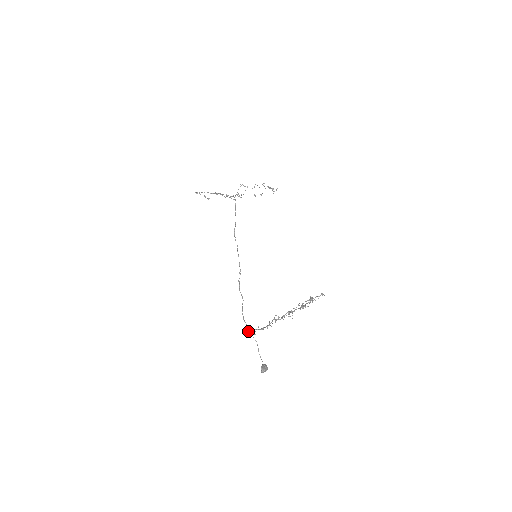
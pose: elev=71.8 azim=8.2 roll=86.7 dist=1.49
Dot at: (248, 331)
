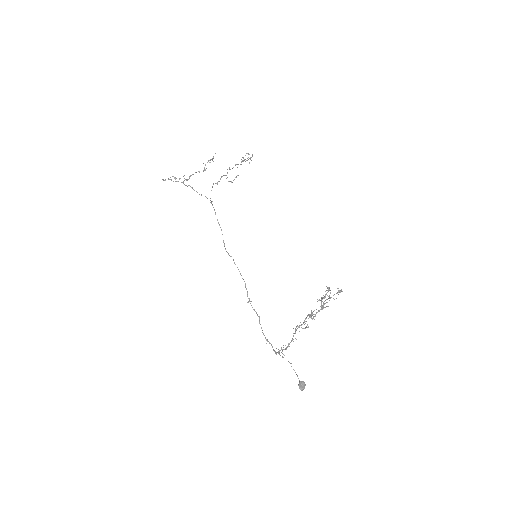
Dot at: (275, 353)
